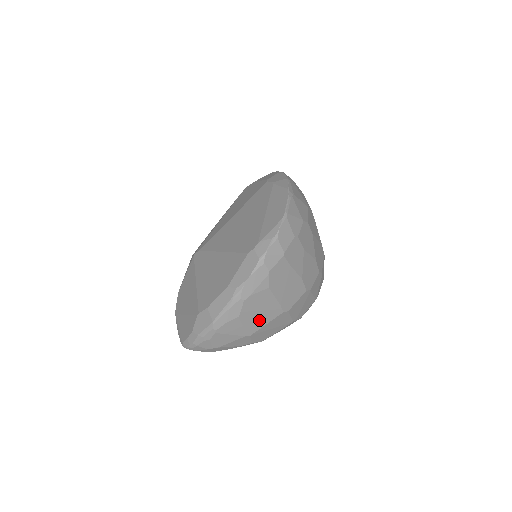
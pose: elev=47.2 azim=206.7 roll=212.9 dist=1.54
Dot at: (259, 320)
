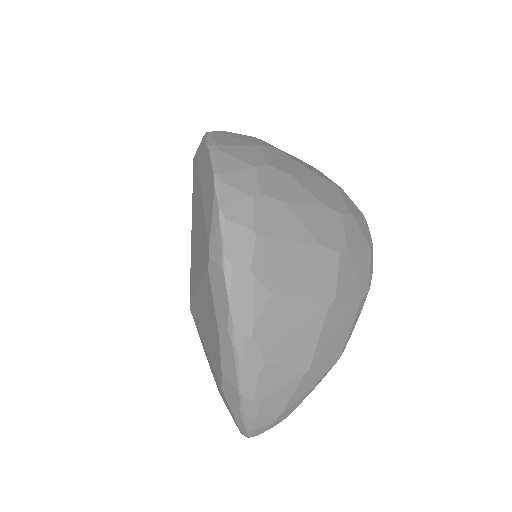
Dot at: (302, 342)
